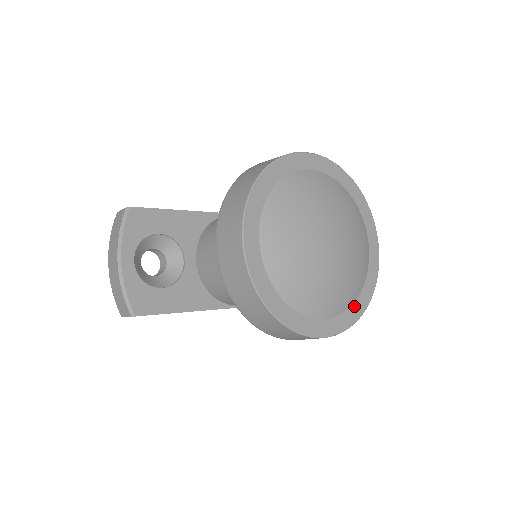
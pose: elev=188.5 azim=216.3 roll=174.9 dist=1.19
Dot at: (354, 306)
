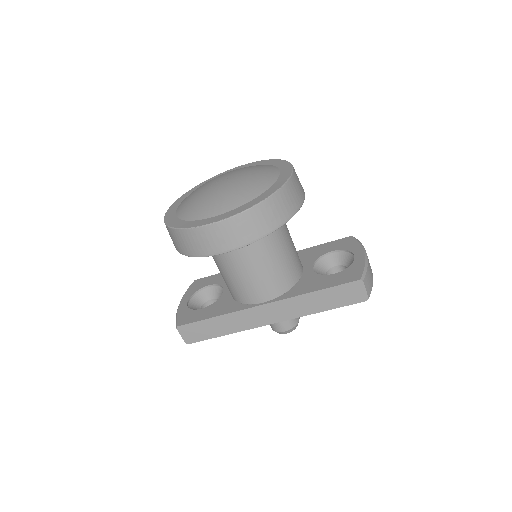
Dot at: (252, 202)
